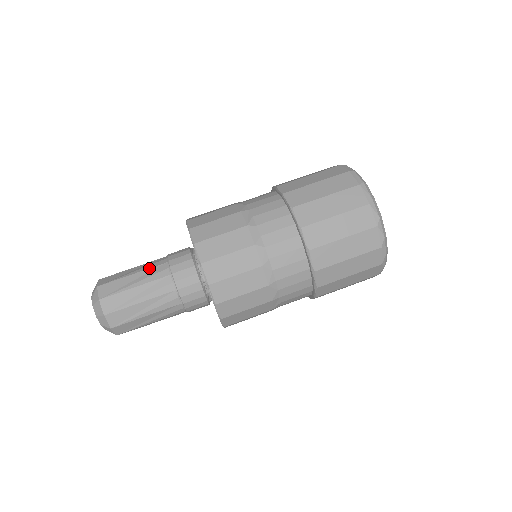
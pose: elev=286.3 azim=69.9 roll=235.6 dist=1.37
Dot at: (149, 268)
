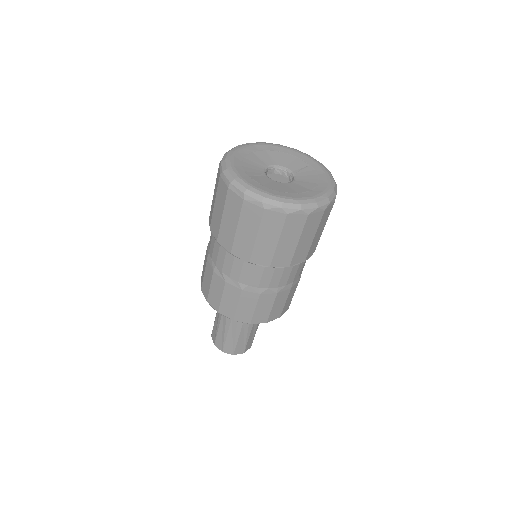
Dot at: (220, 321)
